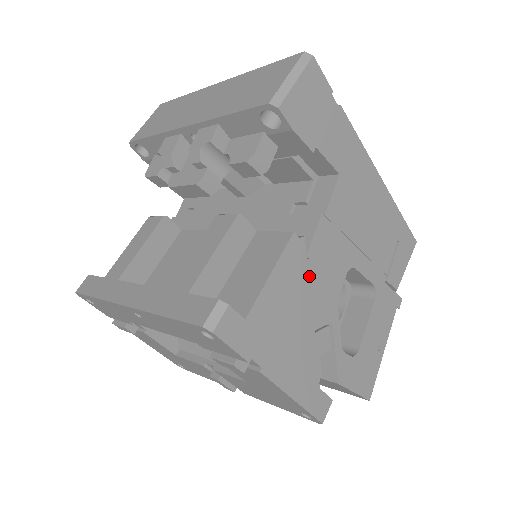
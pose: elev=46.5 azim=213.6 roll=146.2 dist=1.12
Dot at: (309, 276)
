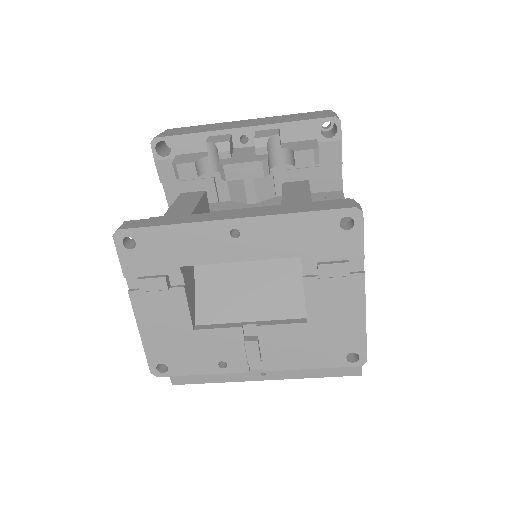
Dot at: occluded
